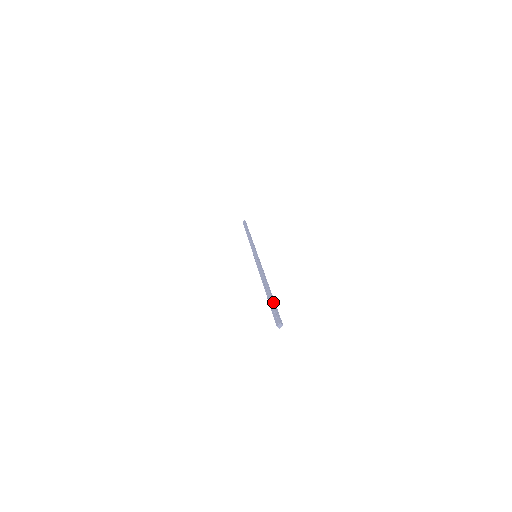
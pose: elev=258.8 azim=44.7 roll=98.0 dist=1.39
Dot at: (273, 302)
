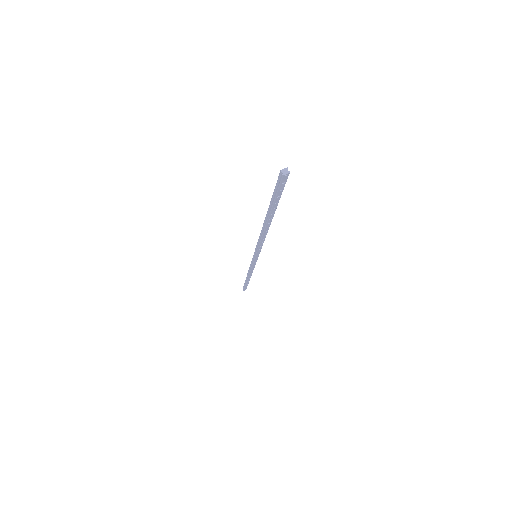
Dot at: occluded
